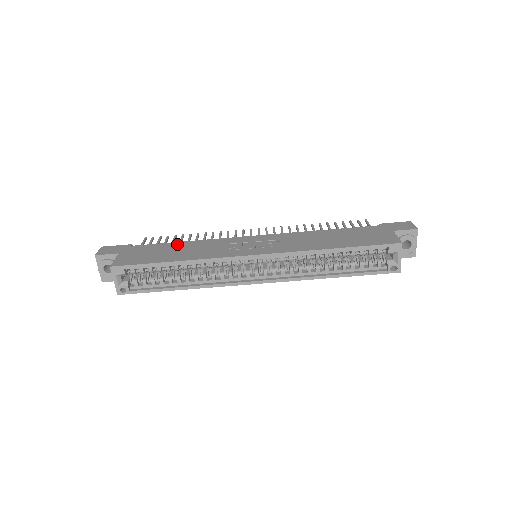
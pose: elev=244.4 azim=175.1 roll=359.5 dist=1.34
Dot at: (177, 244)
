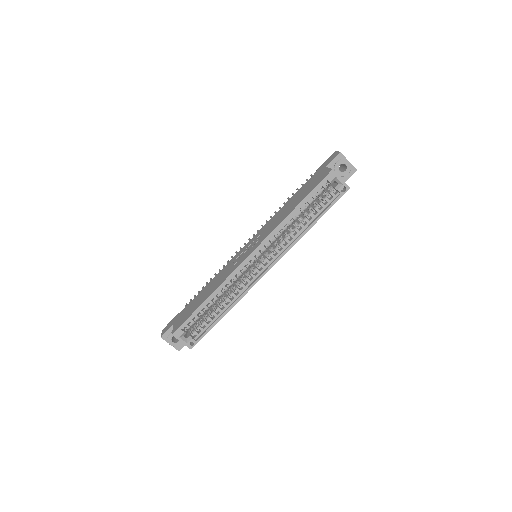
Dot at: (203, 290)
